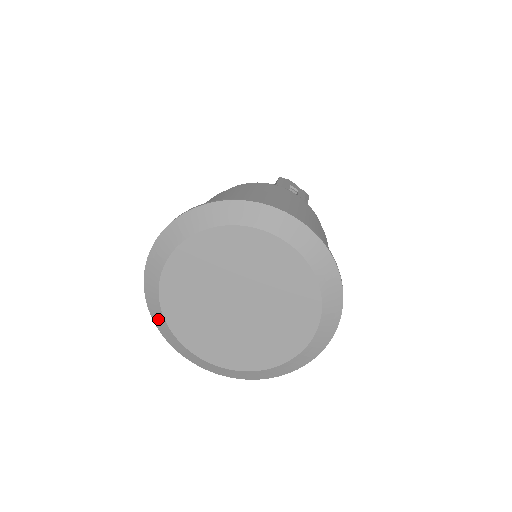
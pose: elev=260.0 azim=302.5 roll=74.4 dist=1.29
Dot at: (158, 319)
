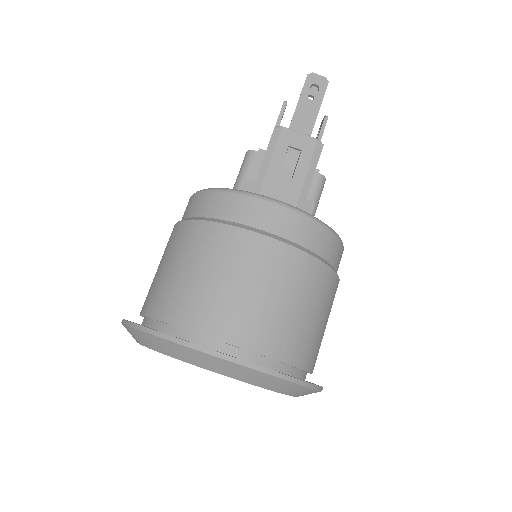
Dot at: occluded
